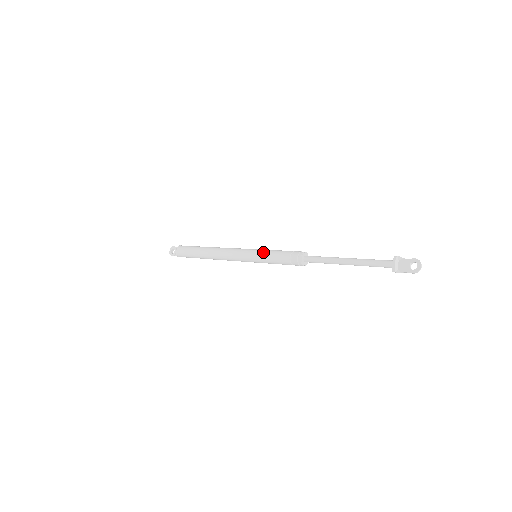
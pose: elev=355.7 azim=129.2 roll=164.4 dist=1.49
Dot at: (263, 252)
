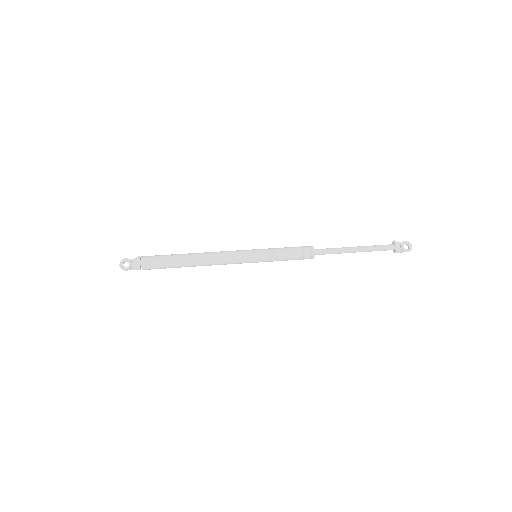
Dot at: (270, 251)
